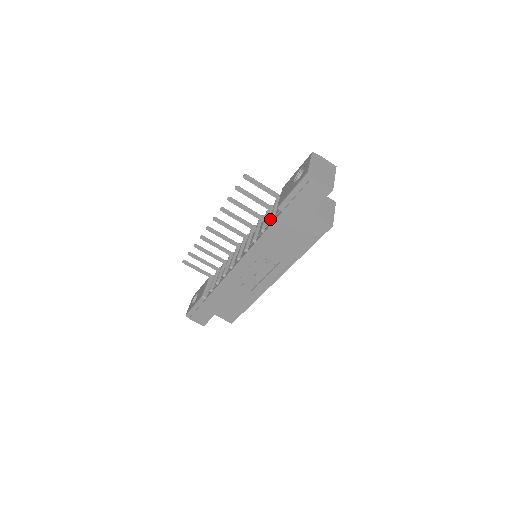
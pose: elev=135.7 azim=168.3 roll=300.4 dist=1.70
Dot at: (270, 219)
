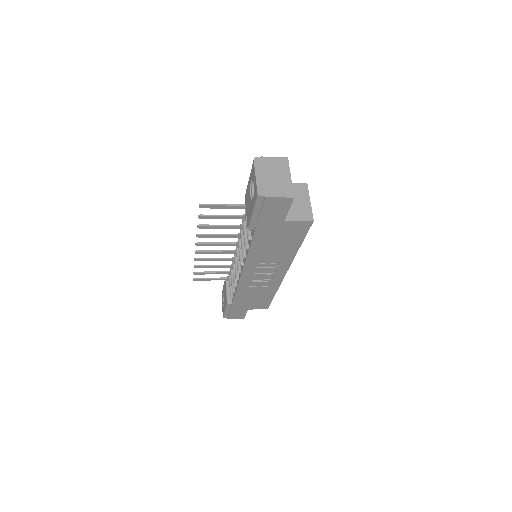
Dot at: (247, 238)
